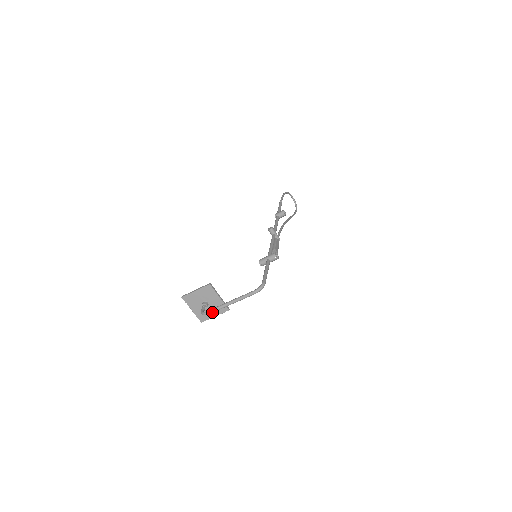
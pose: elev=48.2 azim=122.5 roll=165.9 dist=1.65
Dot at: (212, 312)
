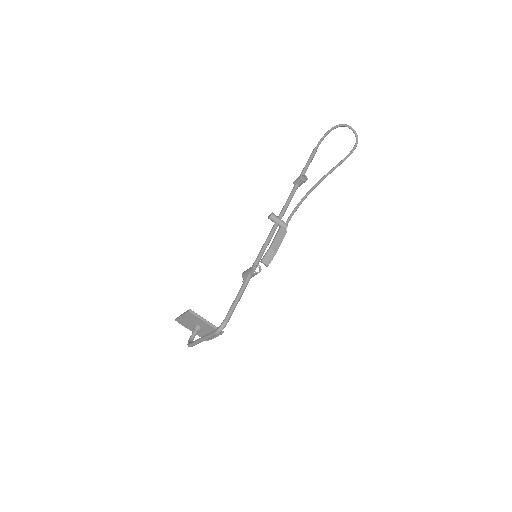
Dot at: (192, 346)
